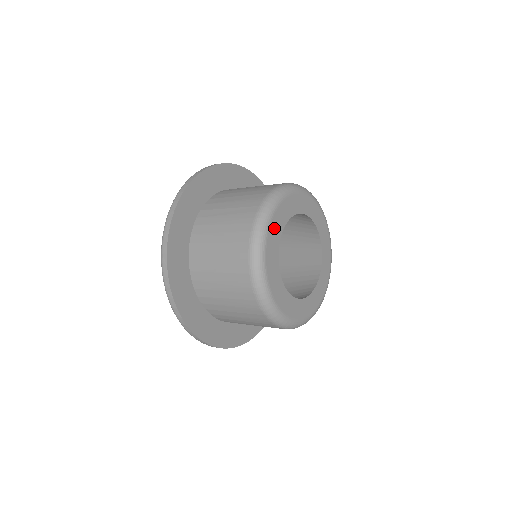
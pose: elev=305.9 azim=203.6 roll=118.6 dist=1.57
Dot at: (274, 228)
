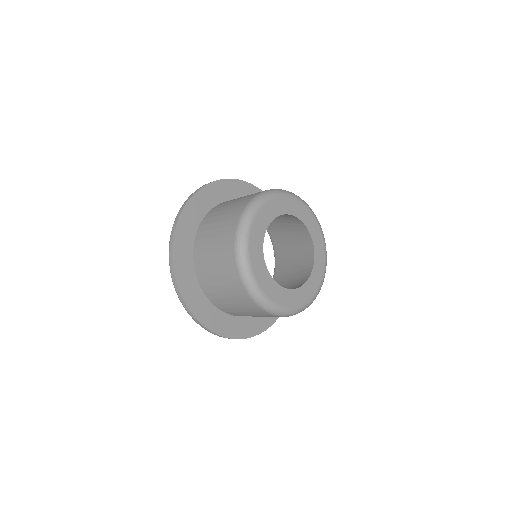
Dot at: (272, 206)
